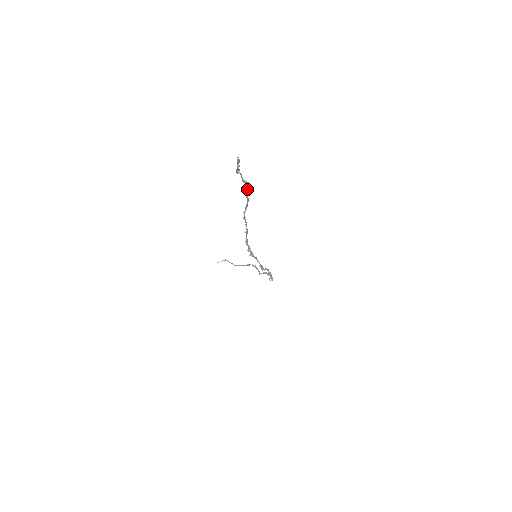
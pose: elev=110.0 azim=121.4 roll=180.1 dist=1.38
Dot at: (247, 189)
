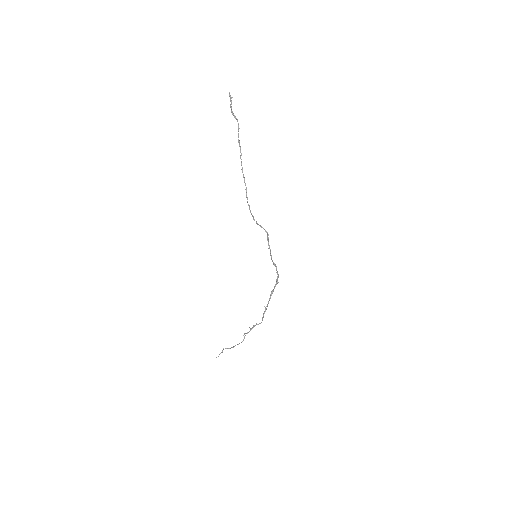
Dot at: (238, 131)
